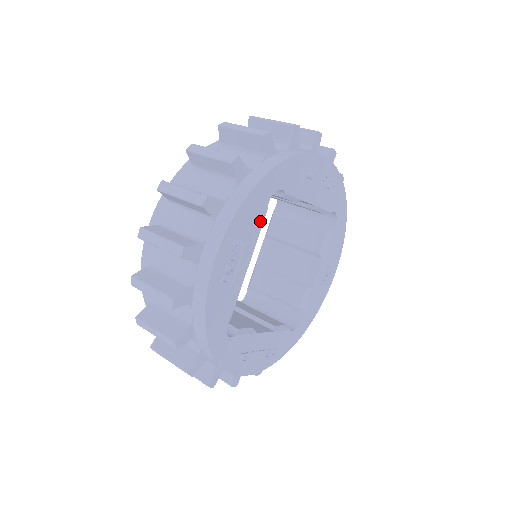
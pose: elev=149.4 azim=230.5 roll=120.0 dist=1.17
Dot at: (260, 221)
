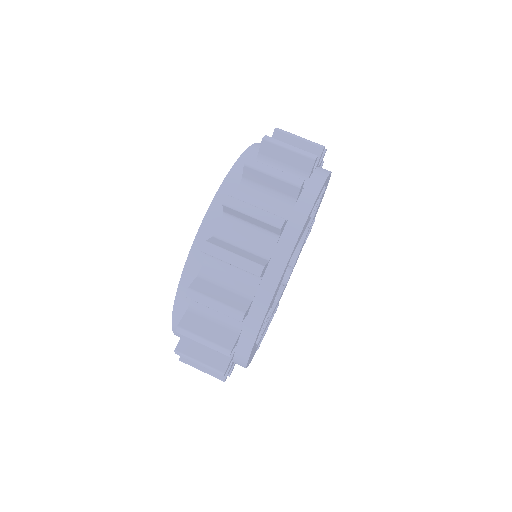
Dot at: (279, 285)
